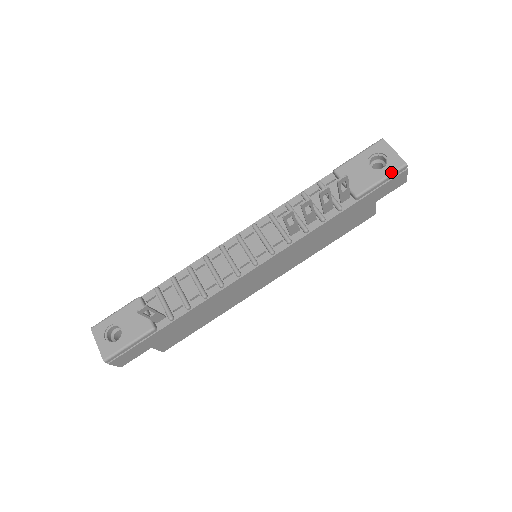
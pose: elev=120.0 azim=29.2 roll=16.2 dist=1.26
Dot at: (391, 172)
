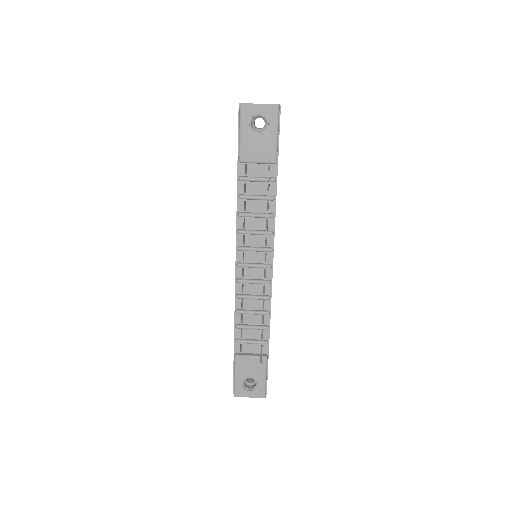
Dot at: (276, 122)
